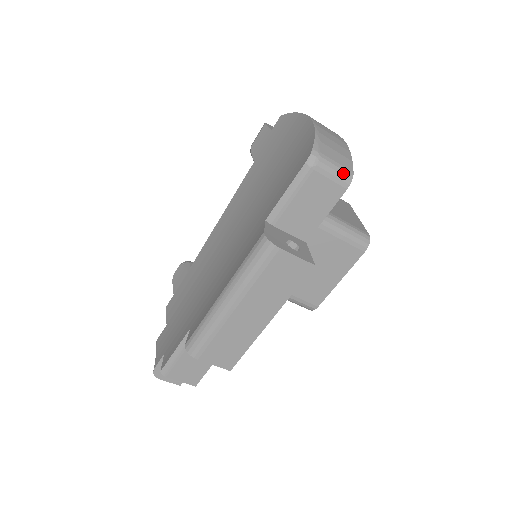
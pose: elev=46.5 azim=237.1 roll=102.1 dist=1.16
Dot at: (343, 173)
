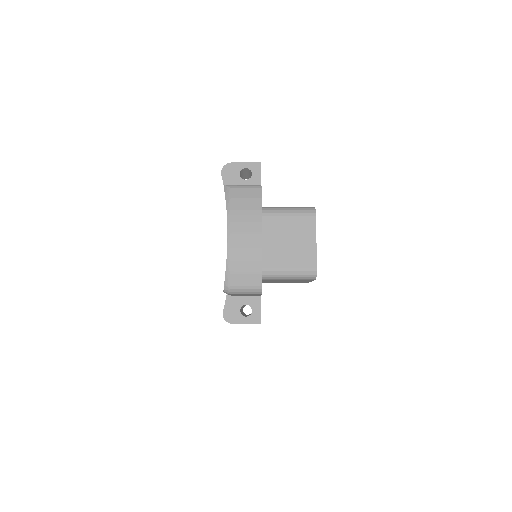
Dot at: (252, 291)
